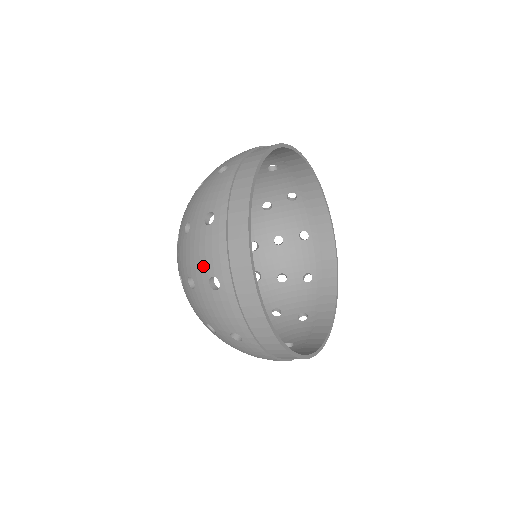
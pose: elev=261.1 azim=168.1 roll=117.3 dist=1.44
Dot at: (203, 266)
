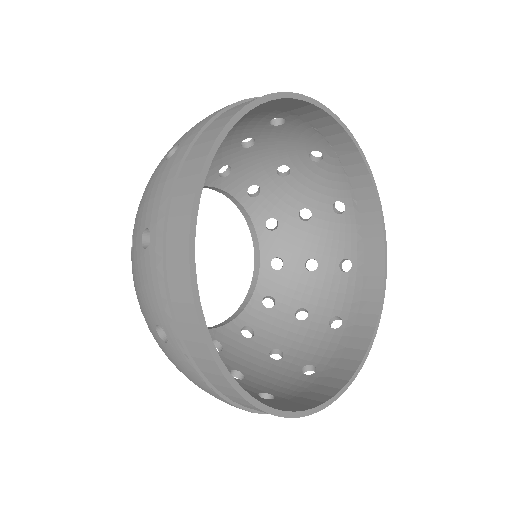
Dot at: (178, 140)
